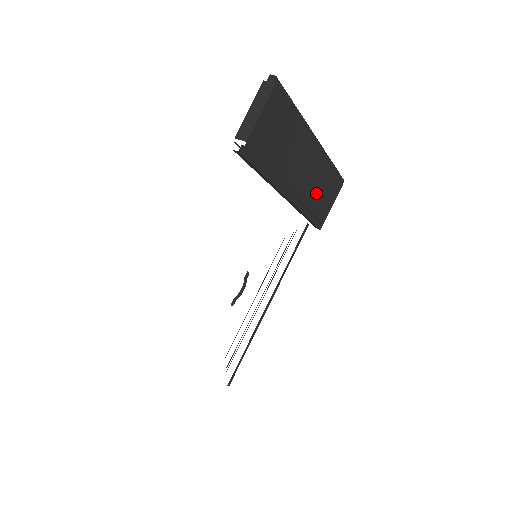
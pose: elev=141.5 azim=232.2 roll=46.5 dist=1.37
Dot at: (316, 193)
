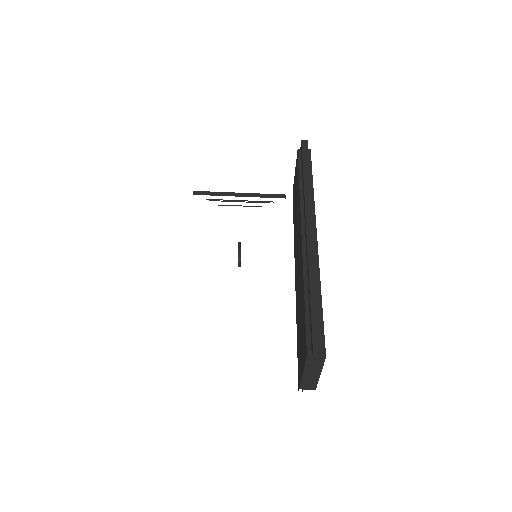
Dot at: occluded
